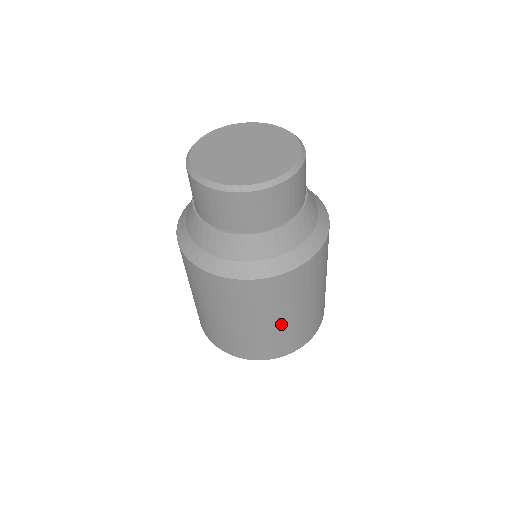
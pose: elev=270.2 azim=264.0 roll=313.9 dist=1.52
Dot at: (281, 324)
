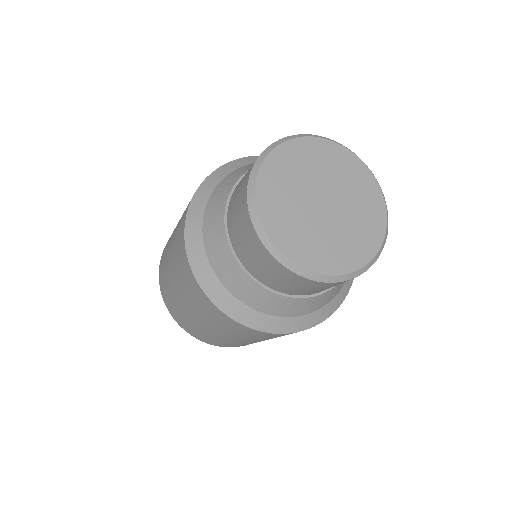
Dot at: (230, 339)
